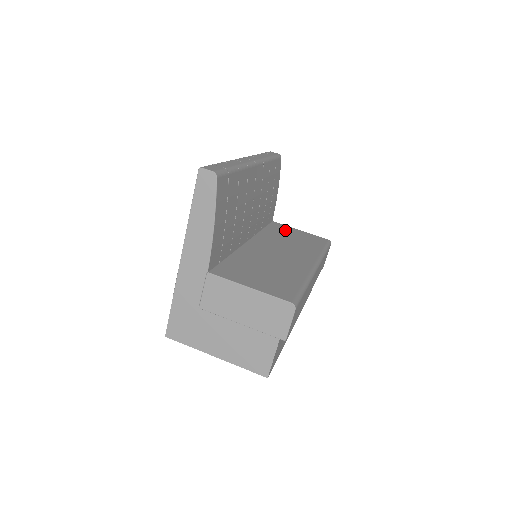
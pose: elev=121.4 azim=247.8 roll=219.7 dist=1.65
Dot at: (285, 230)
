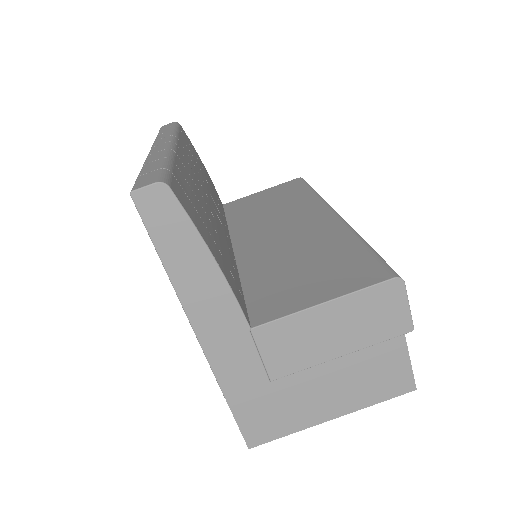
Dot at: (248, 203)
